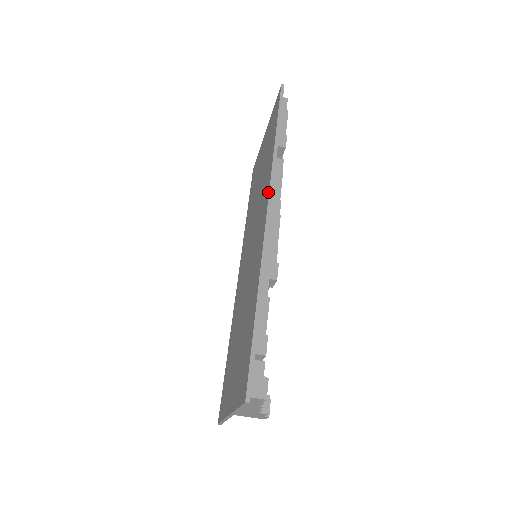
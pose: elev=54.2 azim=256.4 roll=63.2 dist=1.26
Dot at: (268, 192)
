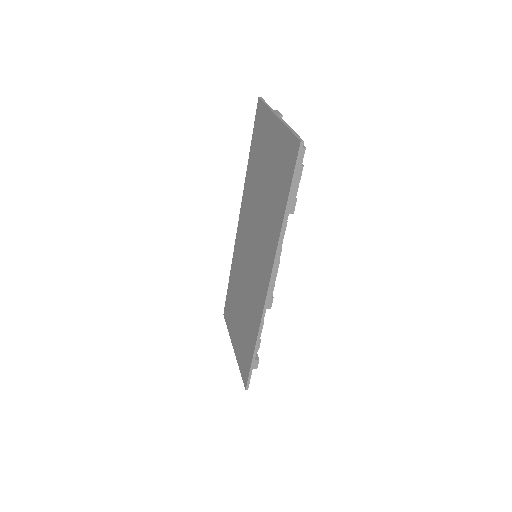
Dot at: (271, 269)
